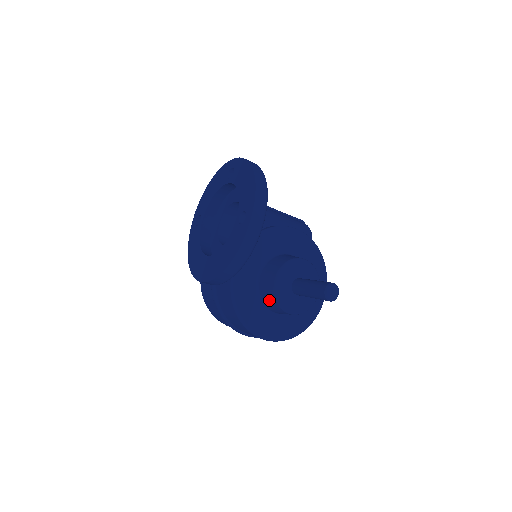
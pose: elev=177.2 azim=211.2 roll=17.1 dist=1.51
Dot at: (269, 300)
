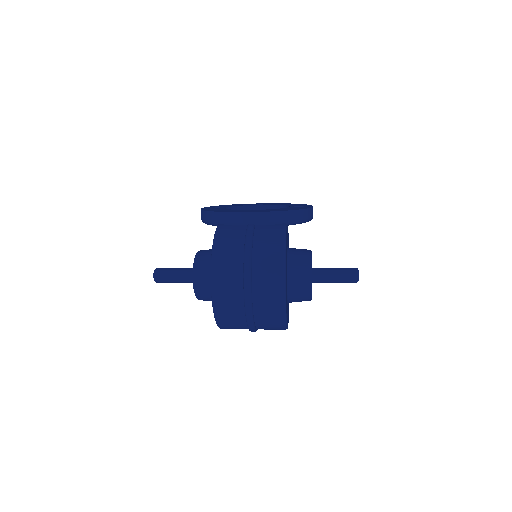
Dot at: (300, 260)
